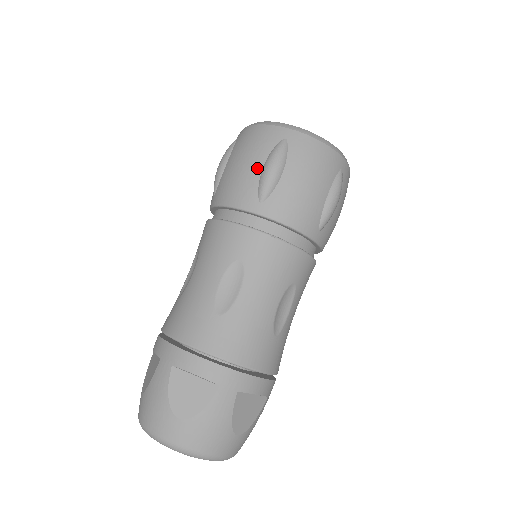
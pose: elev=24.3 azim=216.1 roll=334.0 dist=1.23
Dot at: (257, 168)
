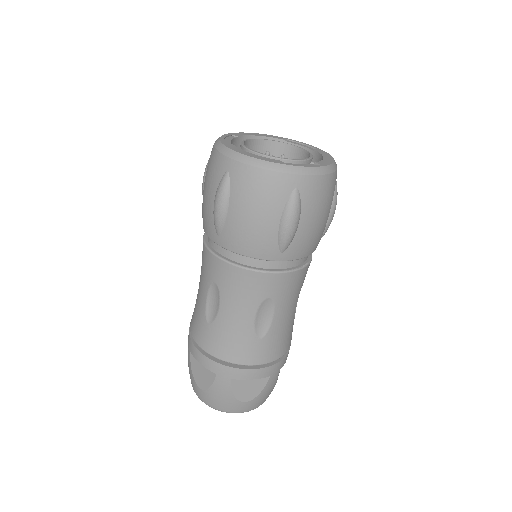
Dot at: (211, 202)
